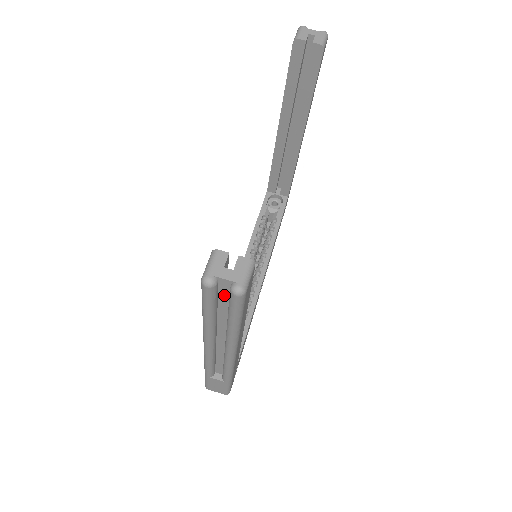
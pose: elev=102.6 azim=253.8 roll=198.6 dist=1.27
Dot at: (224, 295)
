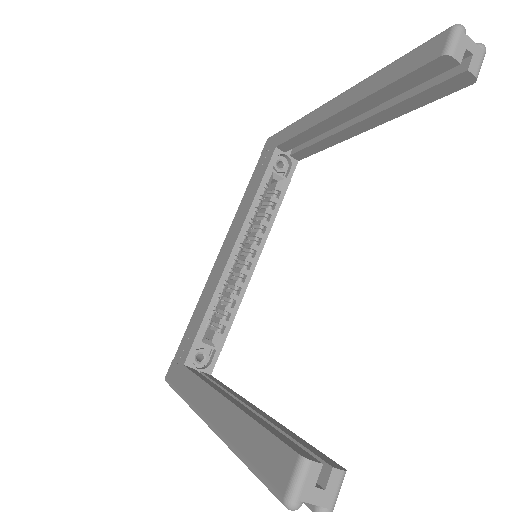
Dot at: occluded
